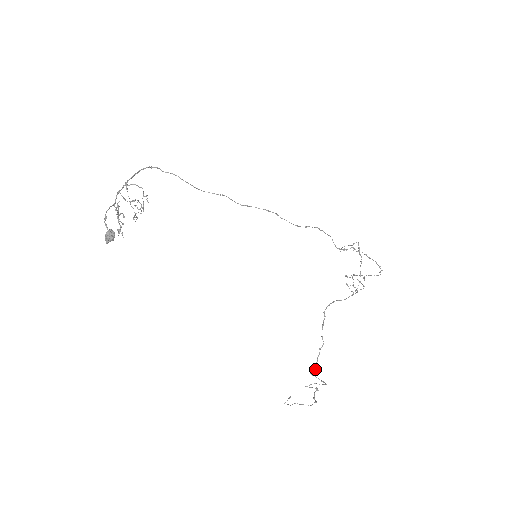
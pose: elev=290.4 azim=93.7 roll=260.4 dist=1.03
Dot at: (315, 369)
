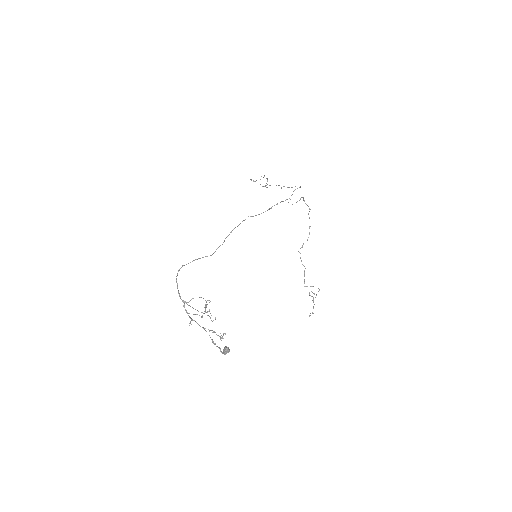
Dot at: occluded
